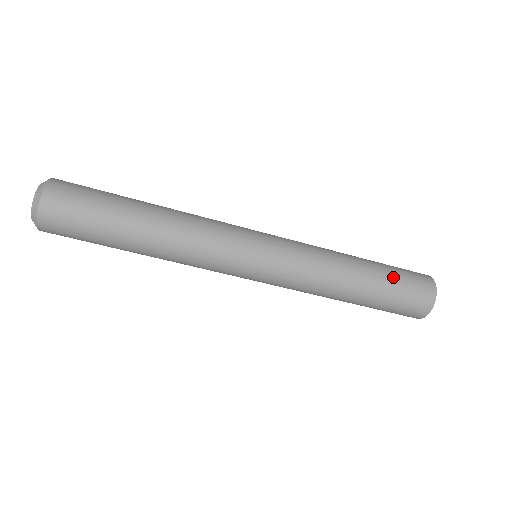
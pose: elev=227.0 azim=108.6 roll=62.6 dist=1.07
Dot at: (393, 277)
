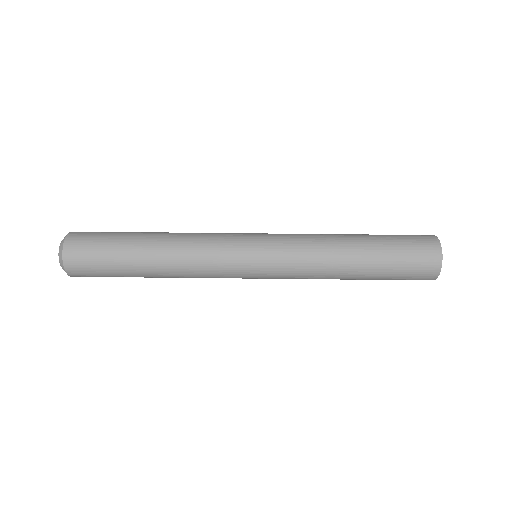
Dot at: (389, 238)
